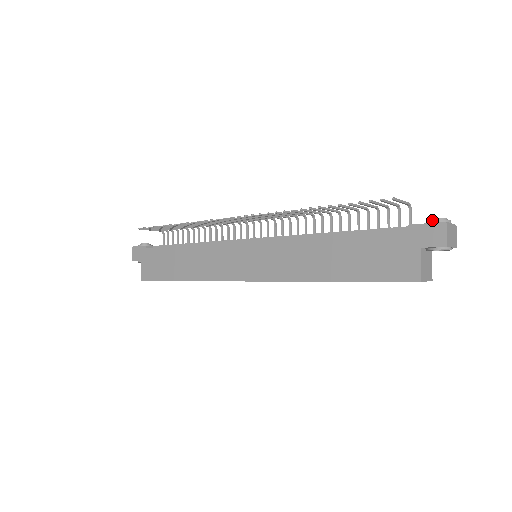
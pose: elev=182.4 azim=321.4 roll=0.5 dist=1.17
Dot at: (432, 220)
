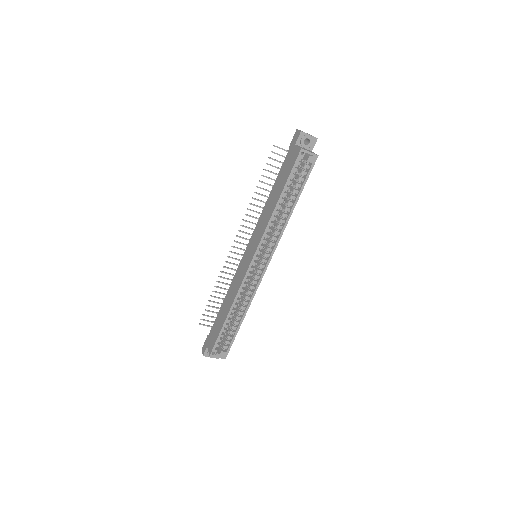
Dot at: occluded
